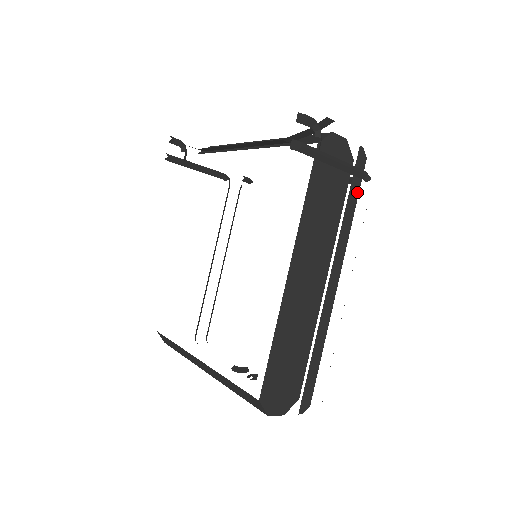
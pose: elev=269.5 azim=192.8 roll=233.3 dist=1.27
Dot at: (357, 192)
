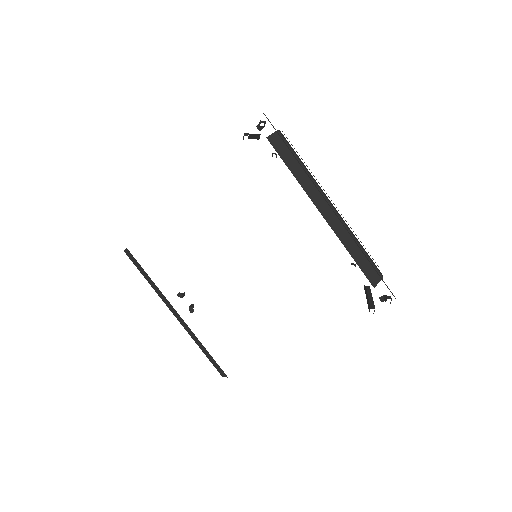
Dot at: occluded
